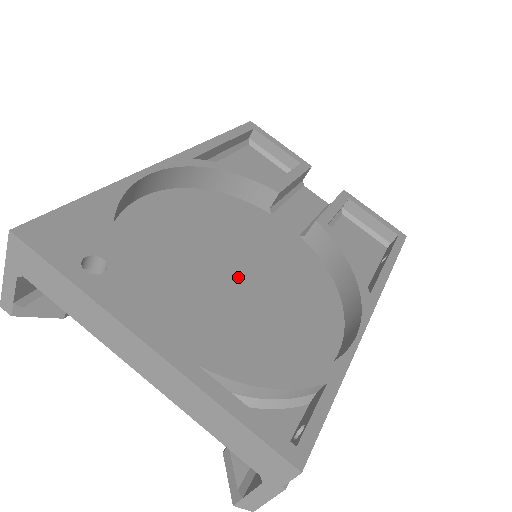
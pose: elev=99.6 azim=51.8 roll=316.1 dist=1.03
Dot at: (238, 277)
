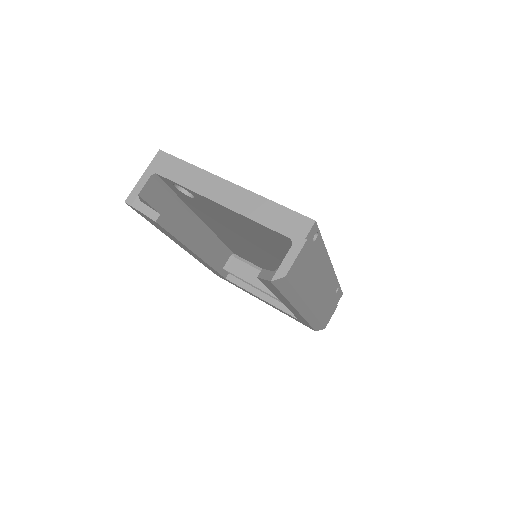
Dot at: occluded
